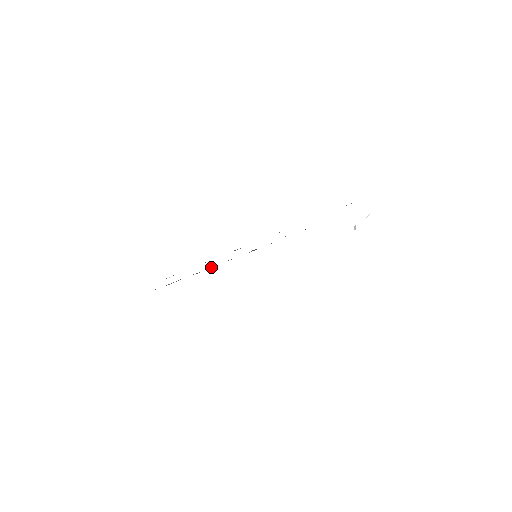
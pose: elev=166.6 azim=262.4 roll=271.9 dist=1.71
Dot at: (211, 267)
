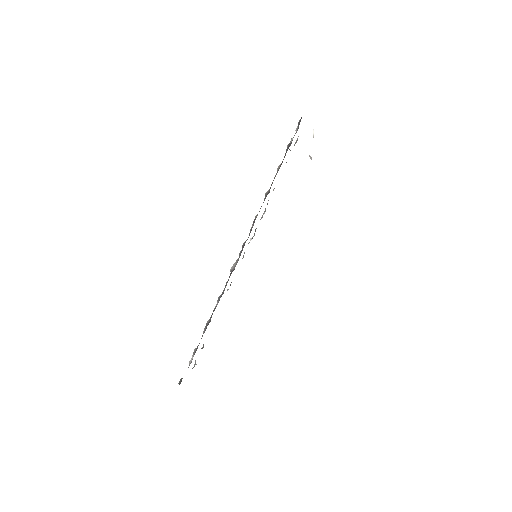
Dot at: occluded
